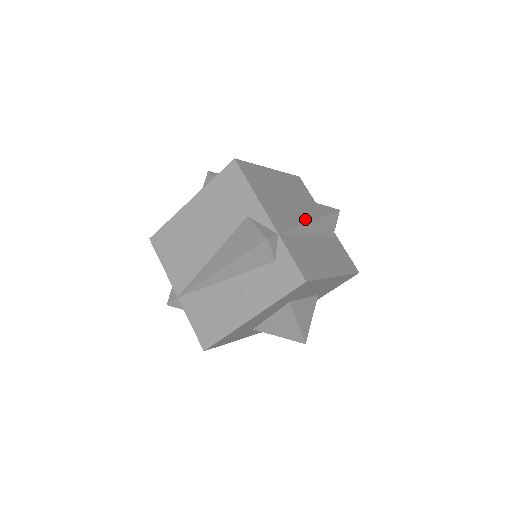
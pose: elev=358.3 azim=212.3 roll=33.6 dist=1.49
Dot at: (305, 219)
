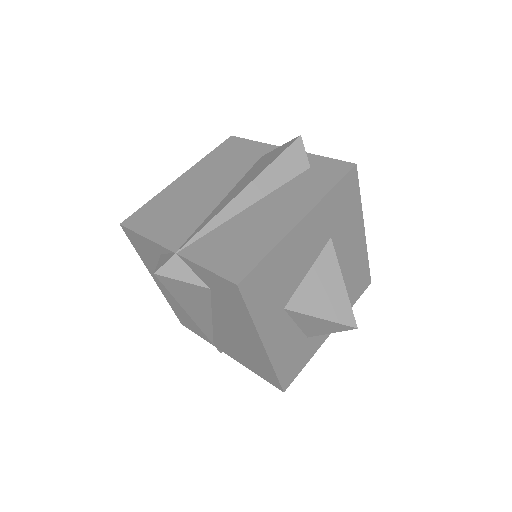
Dot at: occluded
